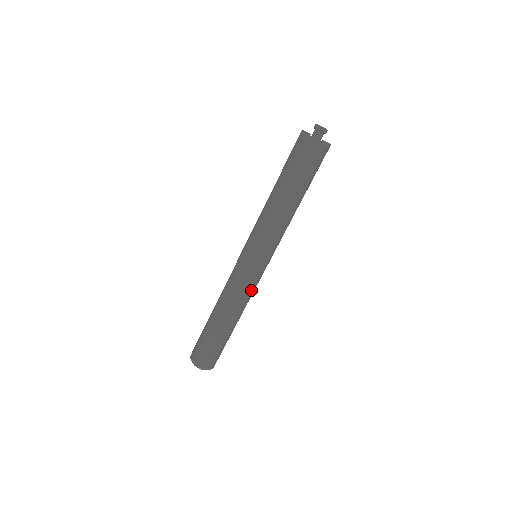
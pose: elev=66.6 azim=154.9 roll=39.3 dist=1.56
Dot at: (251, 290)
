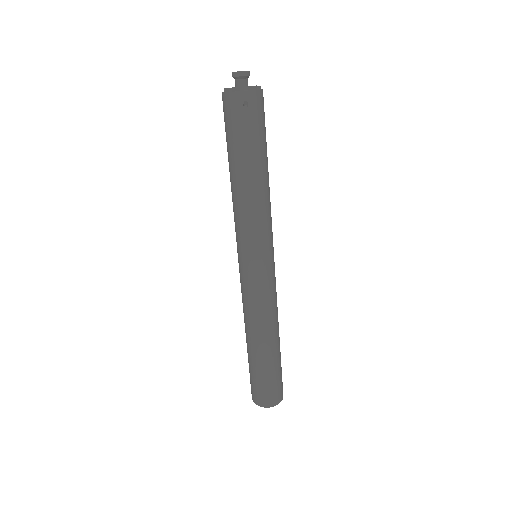
Dot at: (262, 299)
